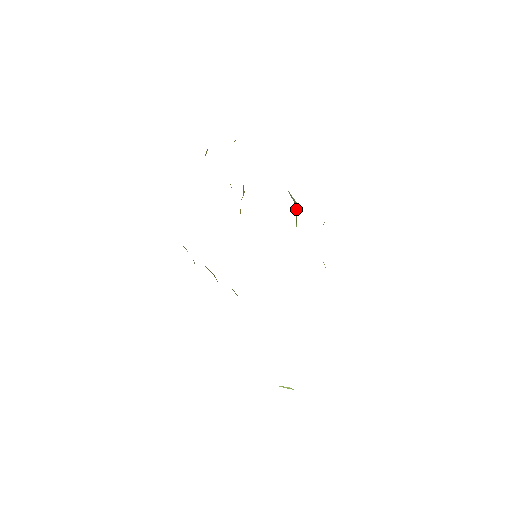
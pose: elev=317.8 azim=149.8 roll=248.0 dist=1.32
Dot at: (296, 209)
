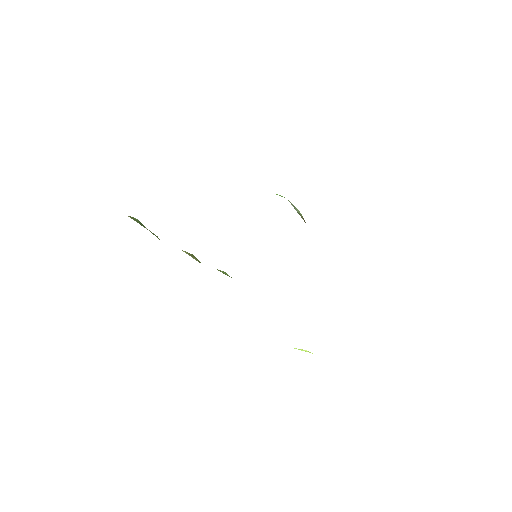
Dot at: occluded
